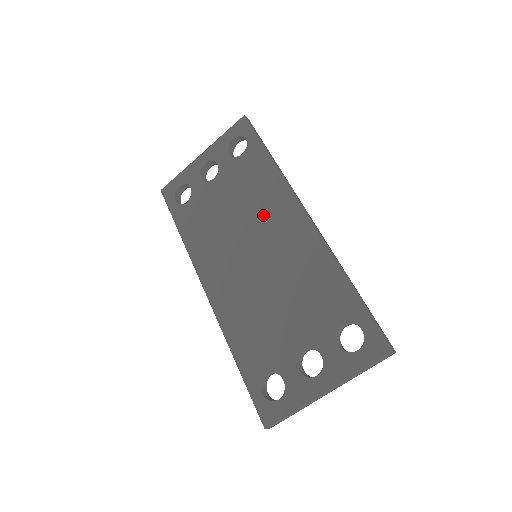
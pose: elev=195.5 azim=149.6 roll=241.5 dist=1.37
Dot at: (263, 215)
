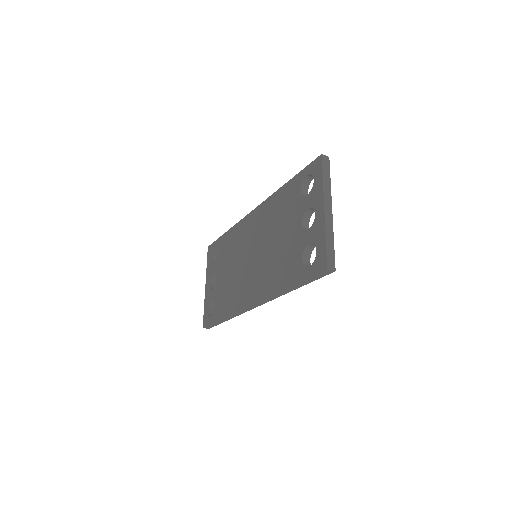
Dot at: (242, 243)
